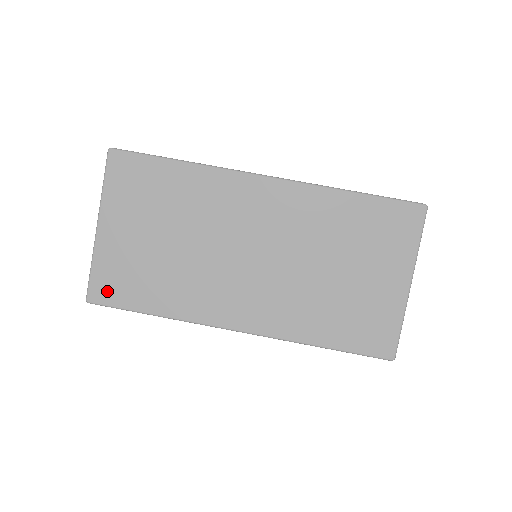
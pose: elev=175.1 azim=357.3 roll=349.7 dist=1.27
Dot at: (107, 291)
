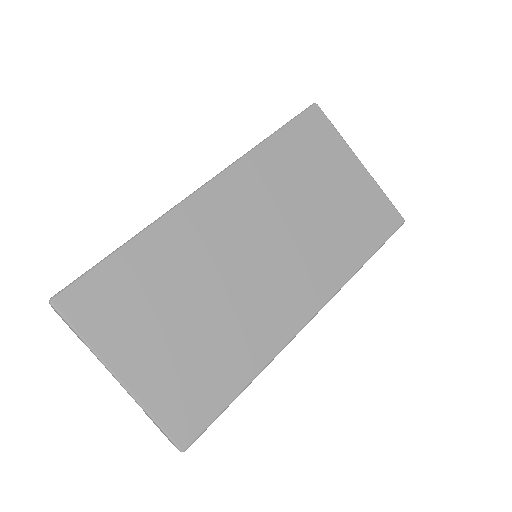
Dot at: (189, 420)
